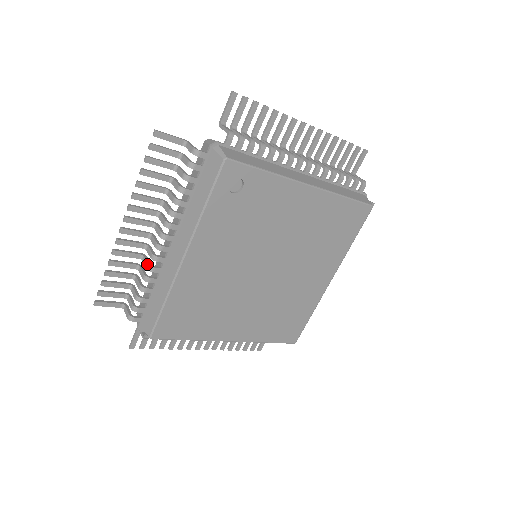
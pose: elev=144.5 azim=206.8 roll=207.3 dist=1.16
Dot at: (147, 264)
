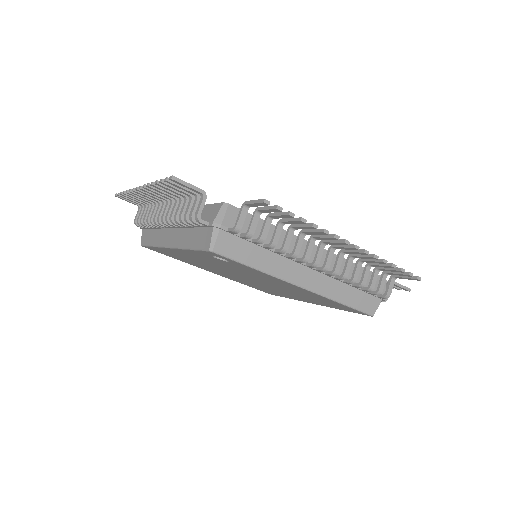
Dot at: (151, 217)
